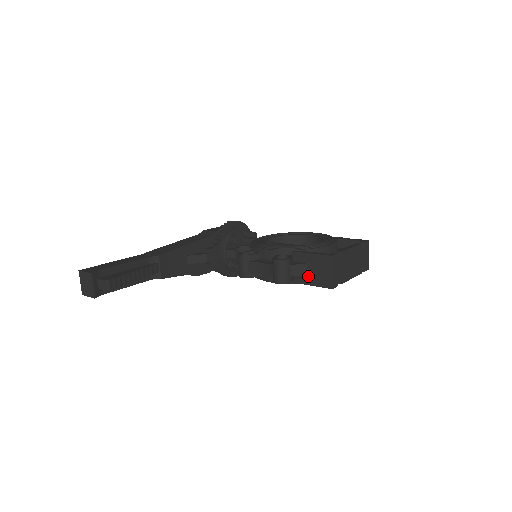
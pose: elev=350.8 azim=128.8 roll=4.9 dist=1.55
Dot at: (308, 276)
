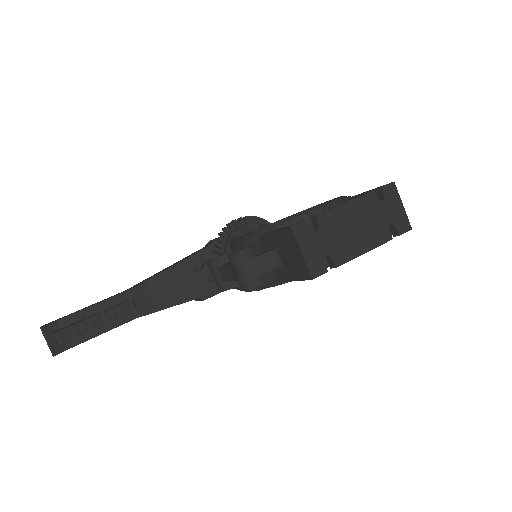
Dot at: (284, 268)
